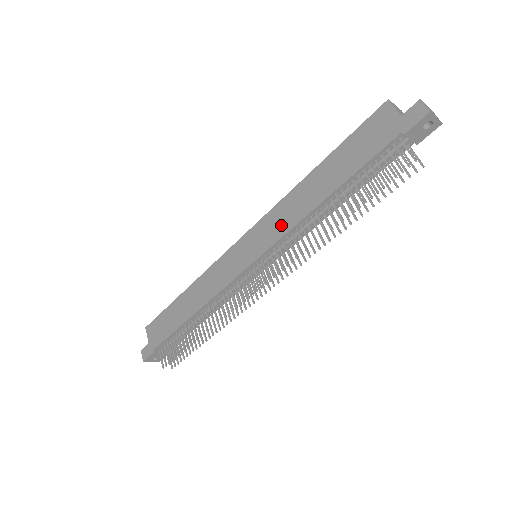
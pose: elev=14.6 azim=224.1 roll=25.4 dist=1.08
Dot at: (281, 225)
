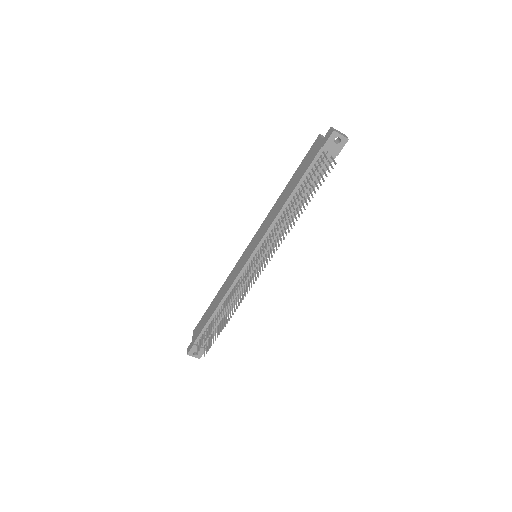
Dot at: (266, 227)
